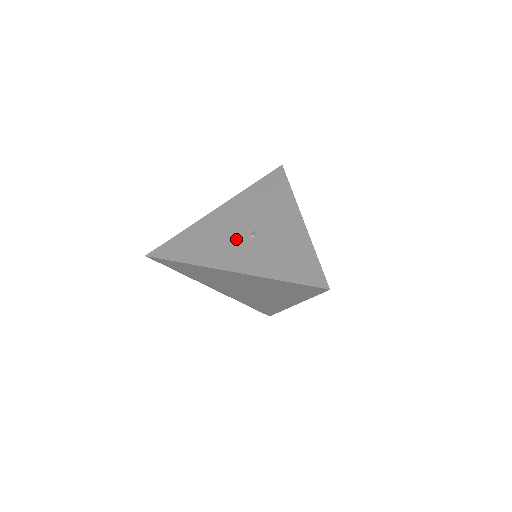
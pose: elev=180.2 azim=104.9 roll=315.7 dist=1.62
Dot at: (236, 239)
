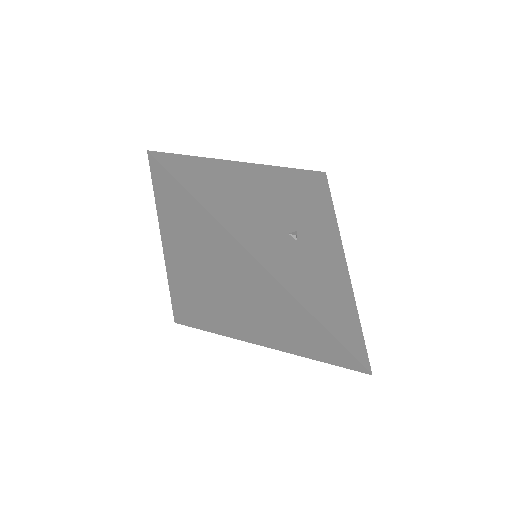
Dot at: (275, 225)
